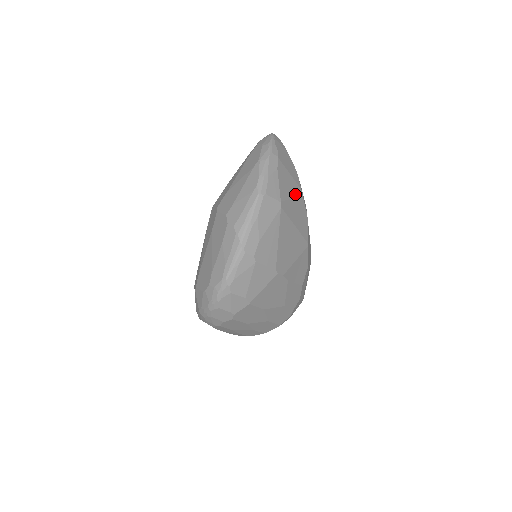
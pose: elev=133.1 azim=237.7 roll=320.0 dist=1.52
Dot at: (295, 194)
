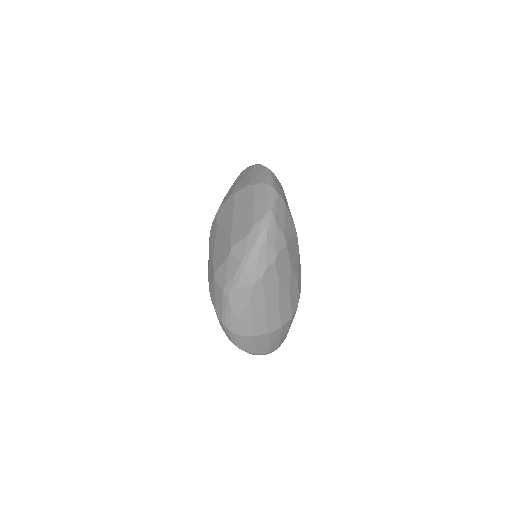
Dot at: occluded
